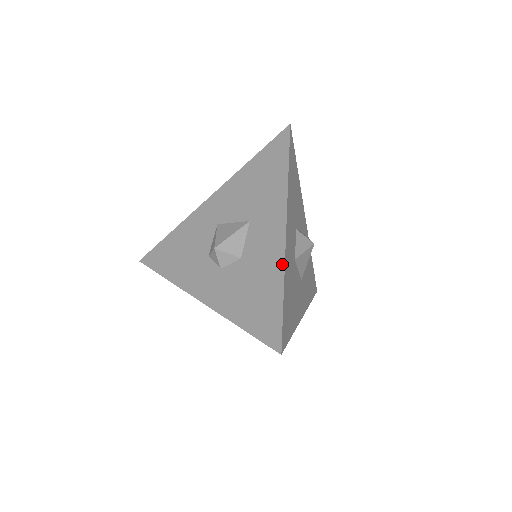
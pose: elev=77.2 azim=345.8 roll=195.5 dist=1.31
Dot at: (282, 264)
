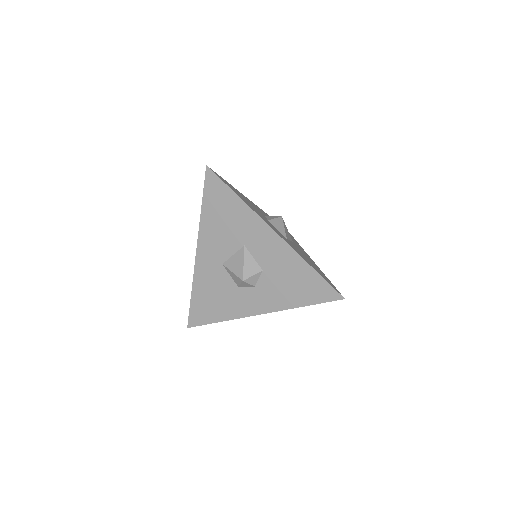
Dot at: (295, 253)
